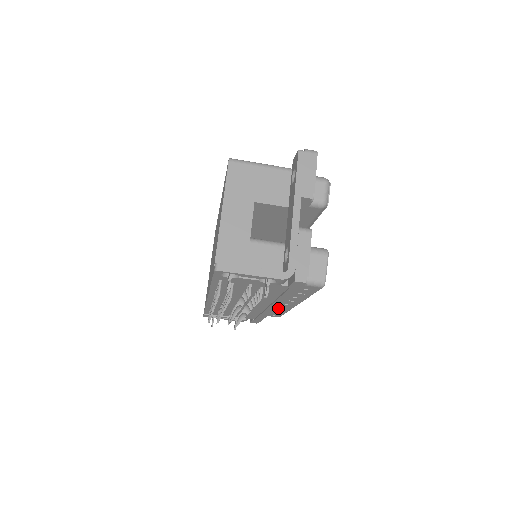
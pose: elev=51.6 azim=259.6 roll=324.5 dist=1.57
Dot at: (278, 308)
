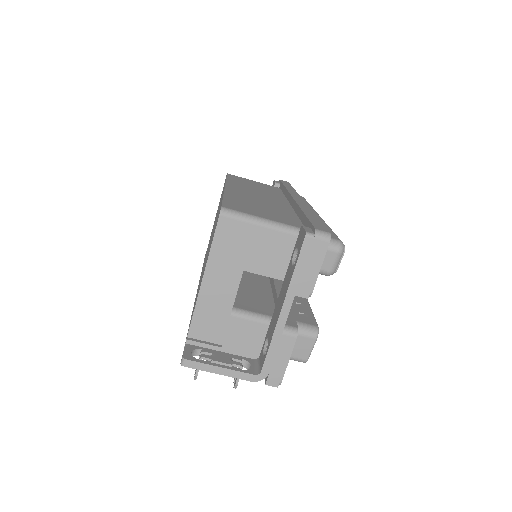
Dot at: occluded
